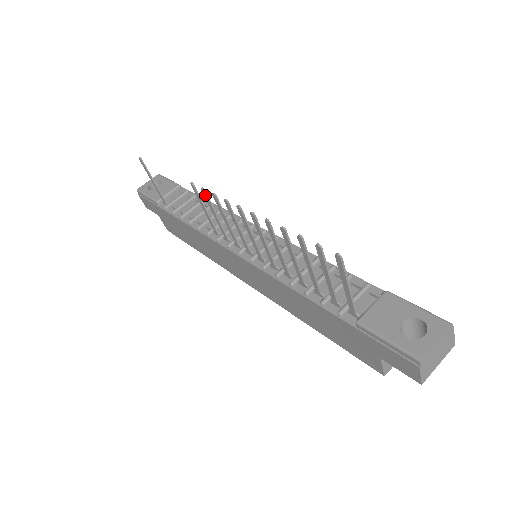
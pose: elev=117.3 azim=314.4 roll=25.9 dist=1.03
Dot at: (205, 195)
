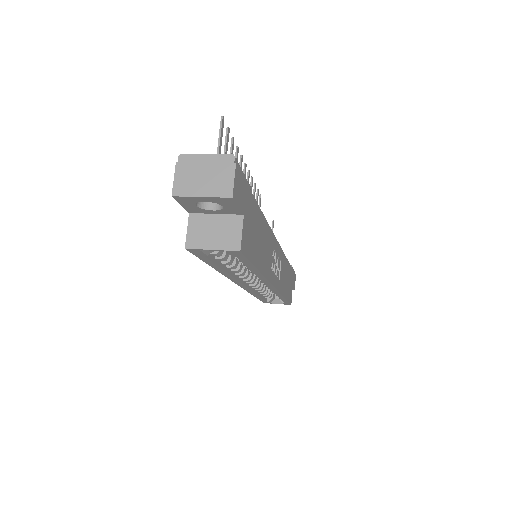
Dot at: (257, 195)
